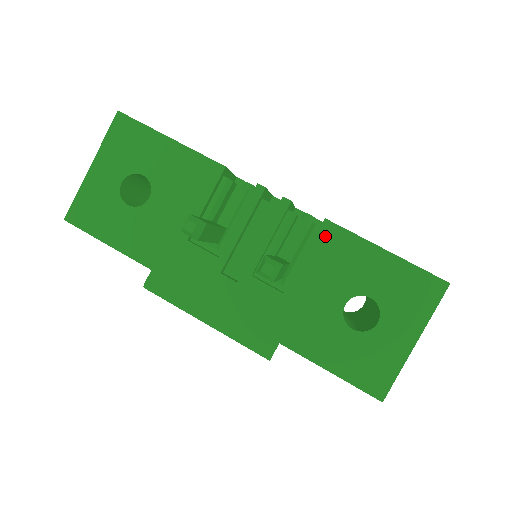
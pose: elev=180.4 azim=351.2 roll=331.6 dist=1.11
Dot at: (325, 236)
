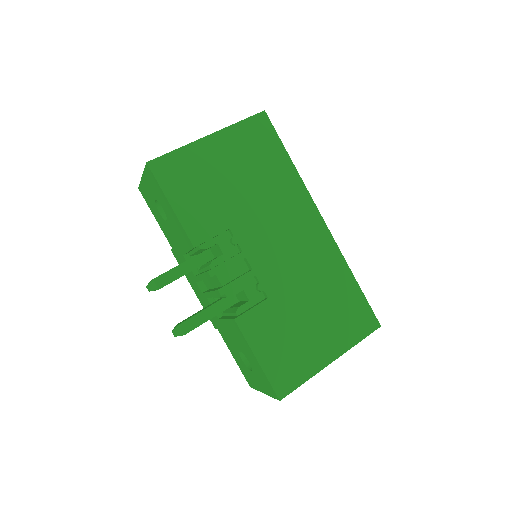
Dot at: (234, 324)
